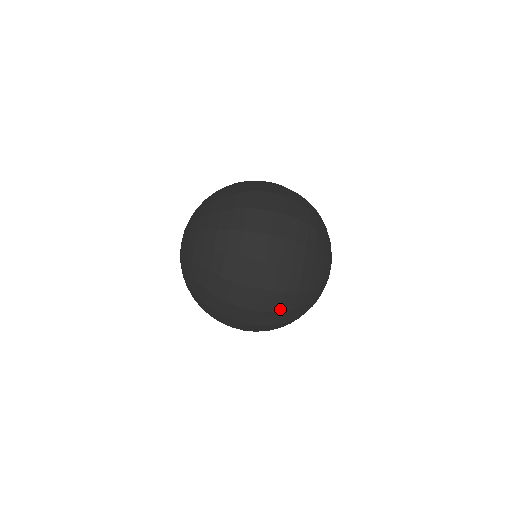
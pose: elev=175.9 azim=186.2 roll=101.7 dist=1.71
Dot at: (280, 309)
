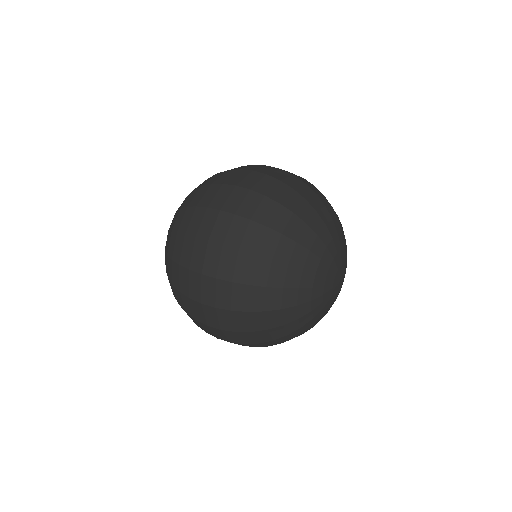
Dot at: (233, 277)
